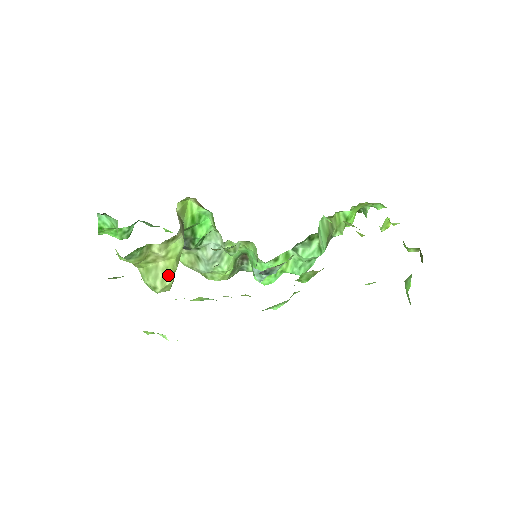
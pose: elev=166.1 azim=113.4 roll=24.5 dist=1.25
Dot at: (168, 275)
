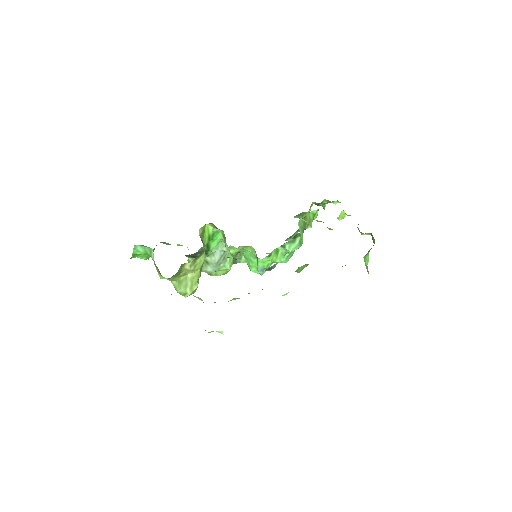
Dot at: (195, 283)
